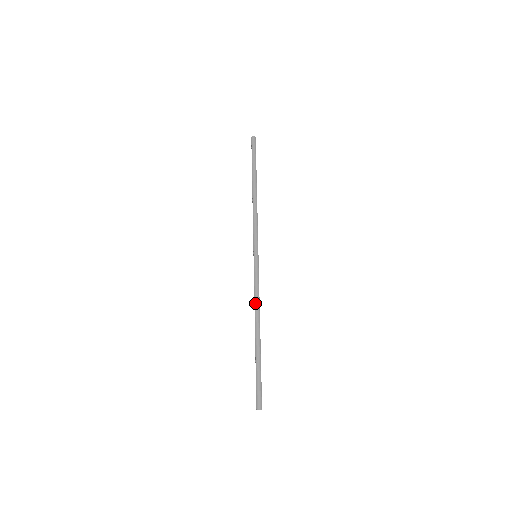
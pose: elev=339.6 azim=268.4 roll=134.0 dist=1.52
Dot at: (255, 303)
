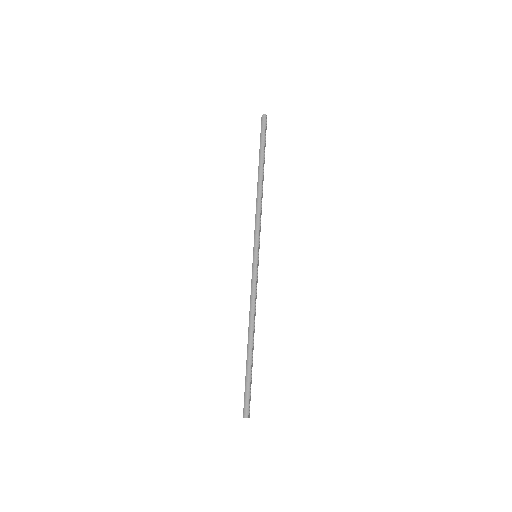
Dot at: (250, 308)
